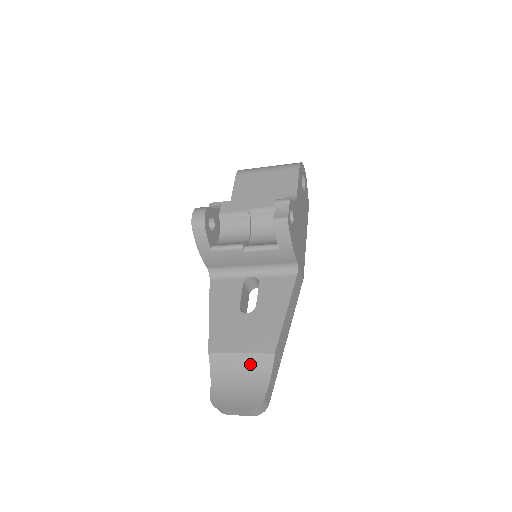
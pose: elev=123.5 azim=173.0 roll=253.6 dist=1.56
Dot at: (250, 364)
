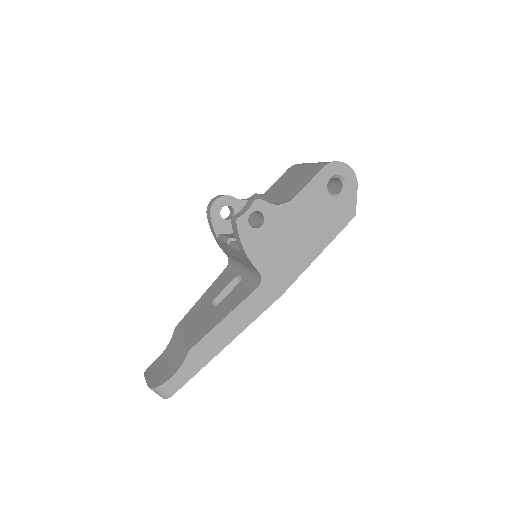
Dot at: (179, 351)
